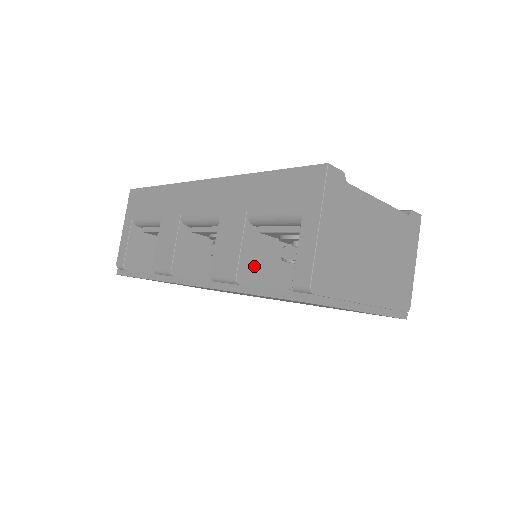
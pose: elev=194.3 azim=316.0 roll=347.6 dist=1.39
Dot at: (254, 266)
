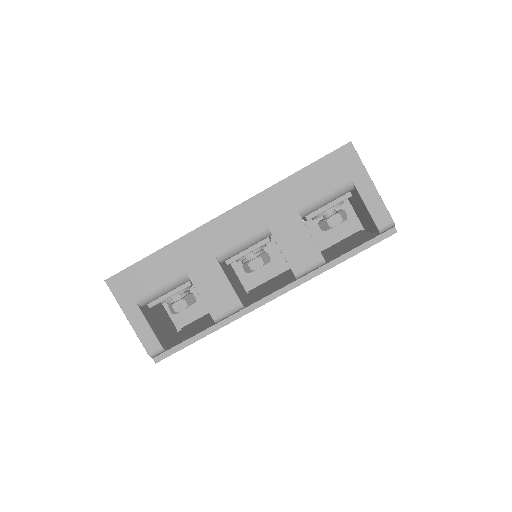
Dot at: occluded
